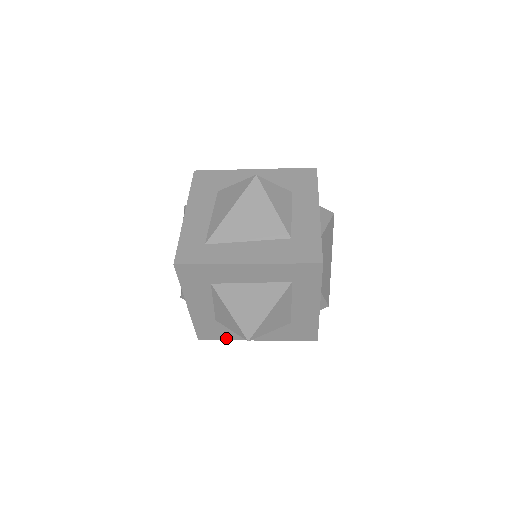
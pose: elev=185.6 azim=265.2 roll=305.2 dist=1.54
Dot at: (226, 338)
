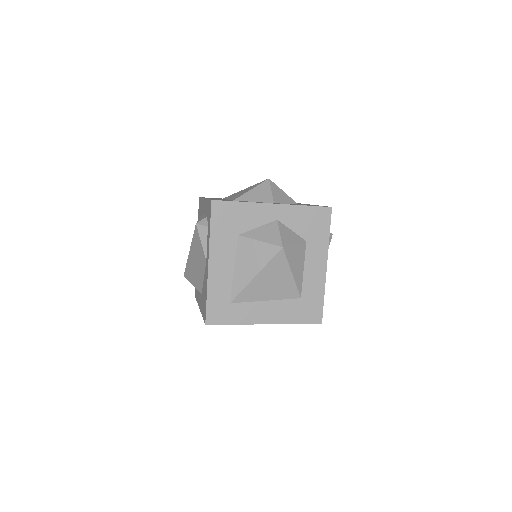
Dot at: occluded
